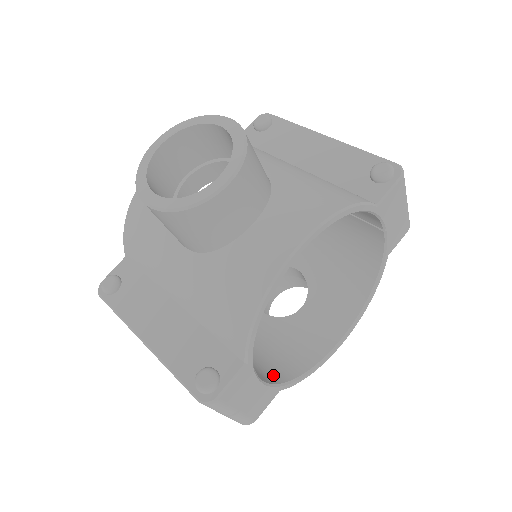
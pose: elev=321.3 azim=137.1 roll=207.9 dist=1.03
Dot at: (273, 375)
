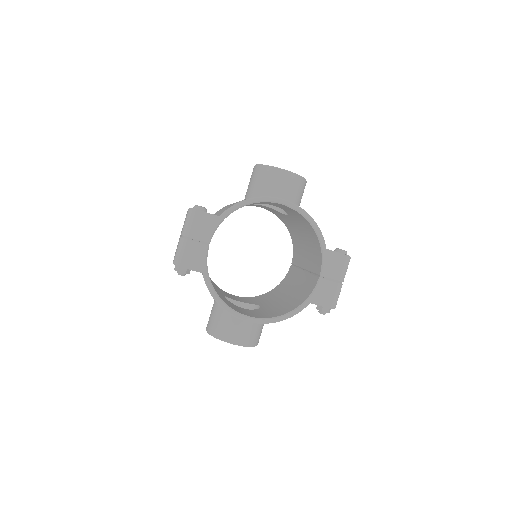
Dot at: occluded
